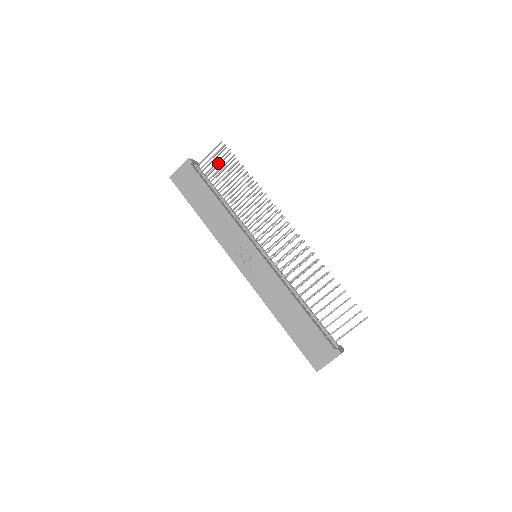
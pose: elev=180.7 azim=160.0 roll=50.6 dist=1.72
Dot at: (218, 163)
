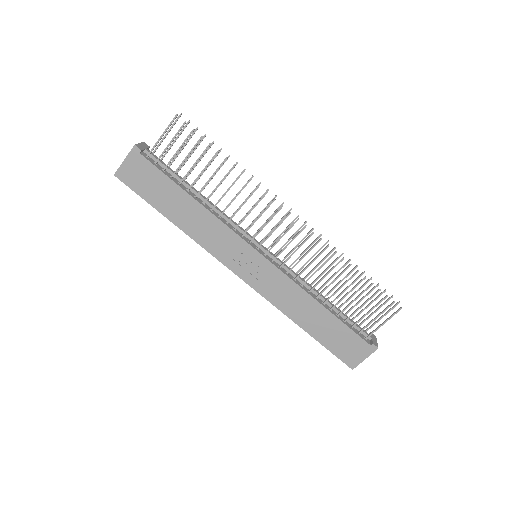
Dot at: occluded
